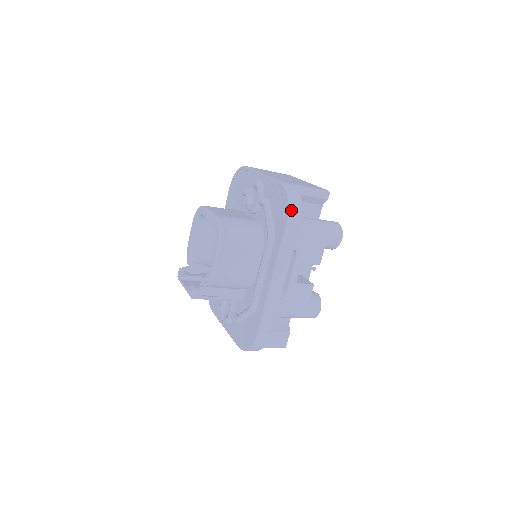
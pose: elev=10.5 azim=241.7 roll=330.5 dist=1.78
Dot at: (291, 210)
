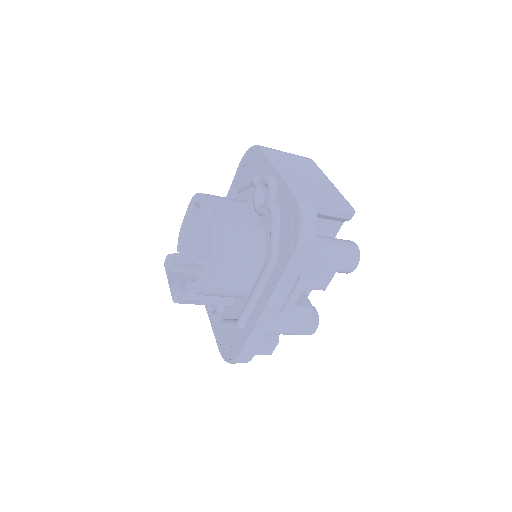
Dot at: (301, 241)
